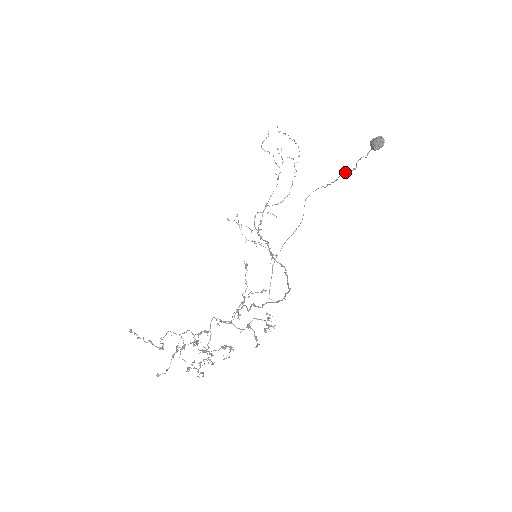
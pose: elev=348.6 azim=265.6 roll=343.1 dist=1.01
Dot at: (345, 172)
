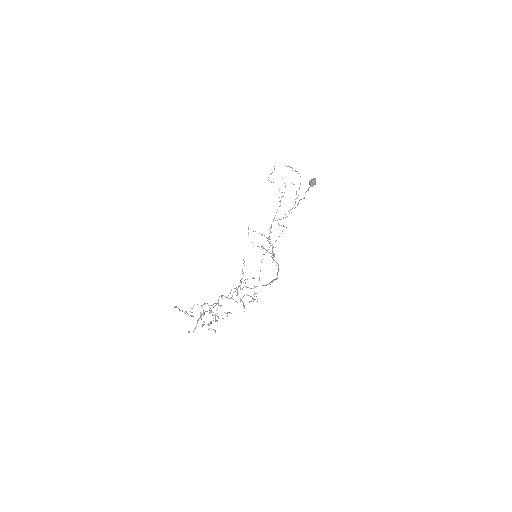
Dot at: occluded
